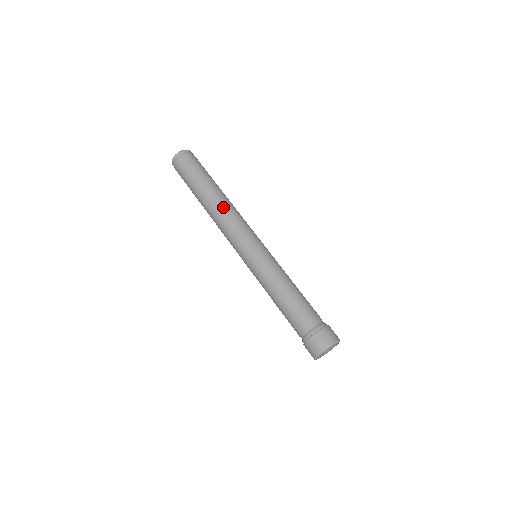
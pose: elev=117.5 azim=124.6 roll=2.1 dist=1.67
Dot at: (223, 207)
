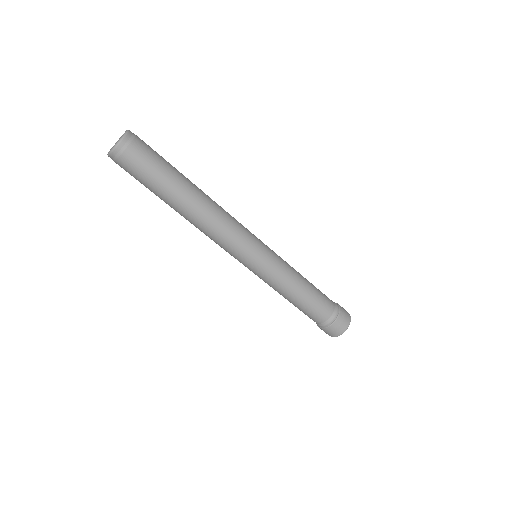
Dot at: (212, 212)
